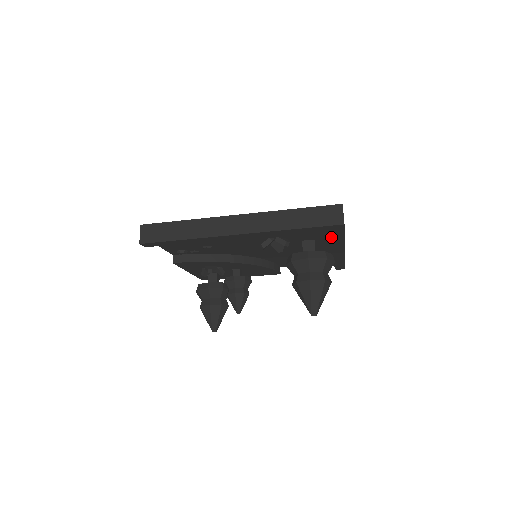
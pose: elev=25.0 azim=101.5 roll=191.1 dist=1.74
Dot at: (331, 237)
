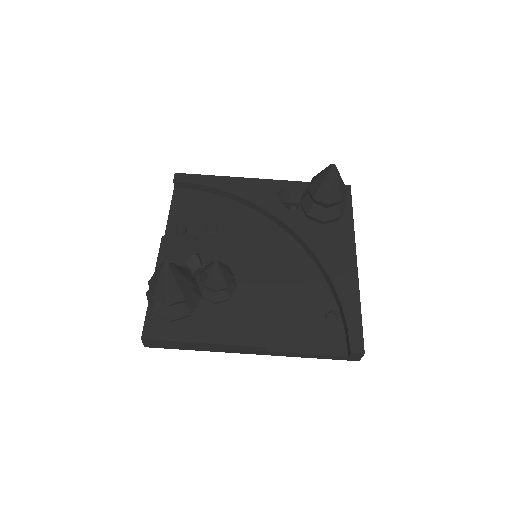
Dot at: occluded
